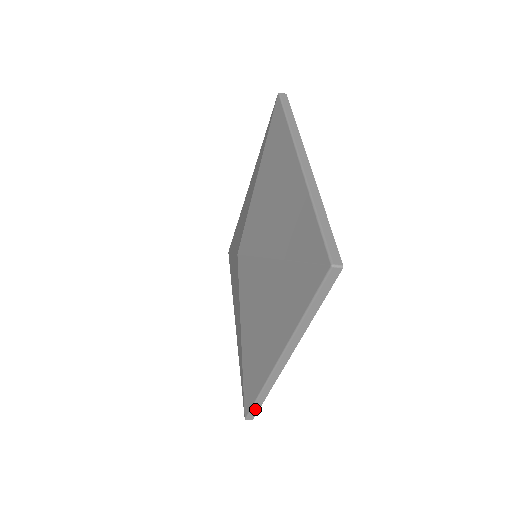
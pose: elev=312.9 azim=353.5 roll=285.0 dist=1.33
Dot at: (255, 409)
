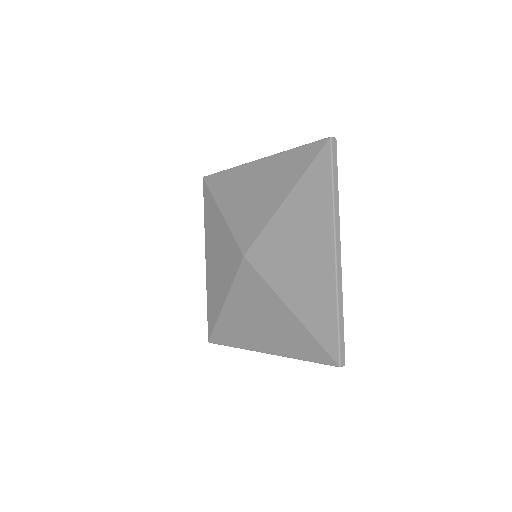
Dot at: occluded
